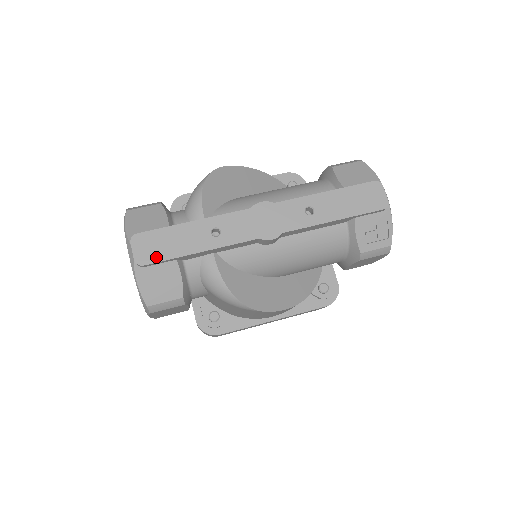
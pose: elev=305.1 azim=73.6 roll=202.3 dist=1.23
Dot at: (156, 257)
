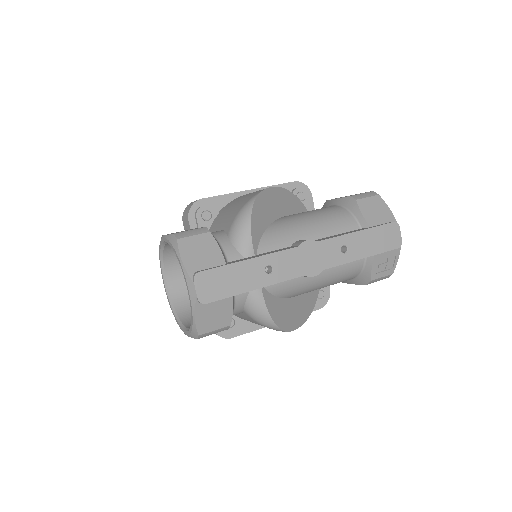
Dot at: (217, 295)
